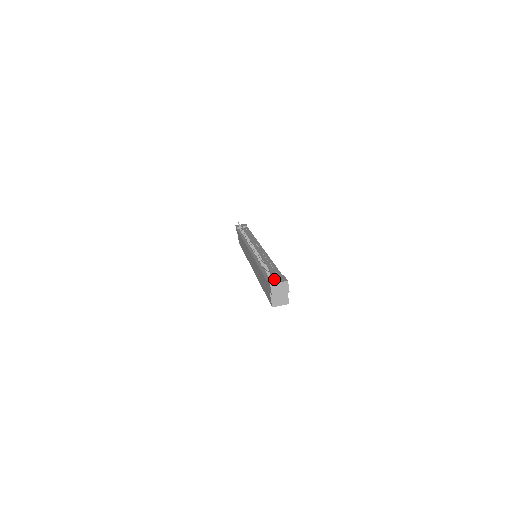
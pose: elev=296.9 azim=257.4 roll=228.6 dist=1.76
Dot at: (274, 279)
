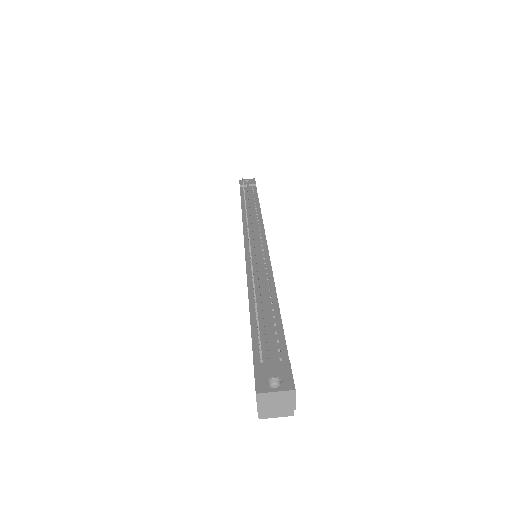
Dot at: (268, 373)
